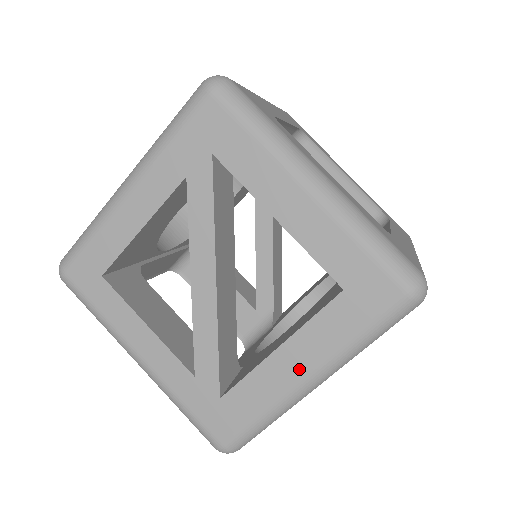
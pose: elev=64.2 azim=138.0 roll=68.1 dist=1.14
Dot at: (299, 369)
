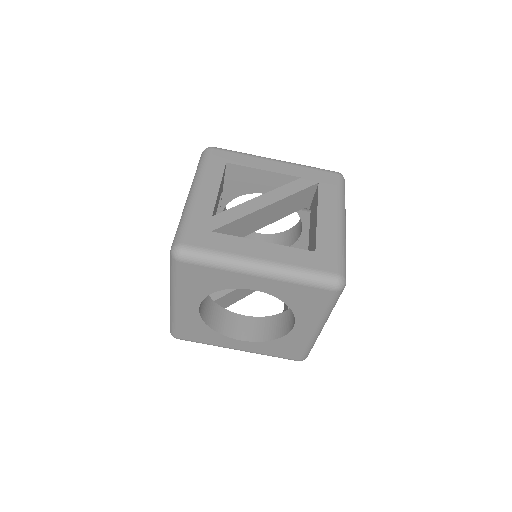
Dot at: (262, 255)
